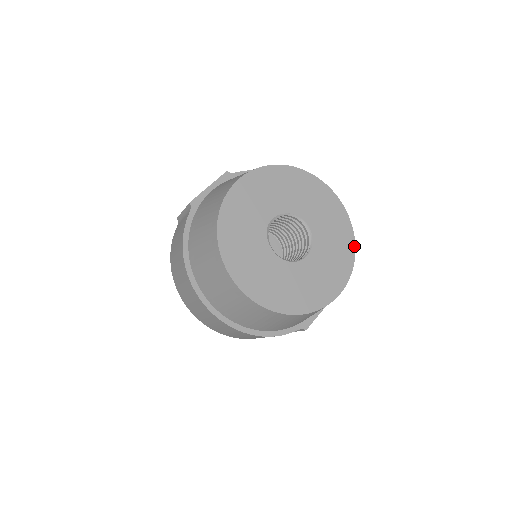
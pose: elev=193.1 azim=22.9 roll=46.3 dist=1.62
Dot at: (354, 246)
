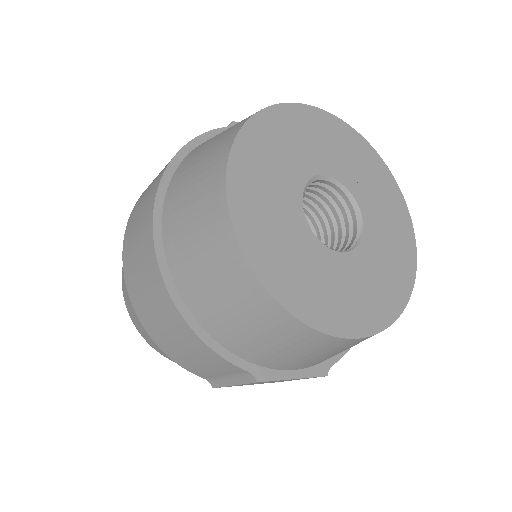
Dot at: (405, 303)
